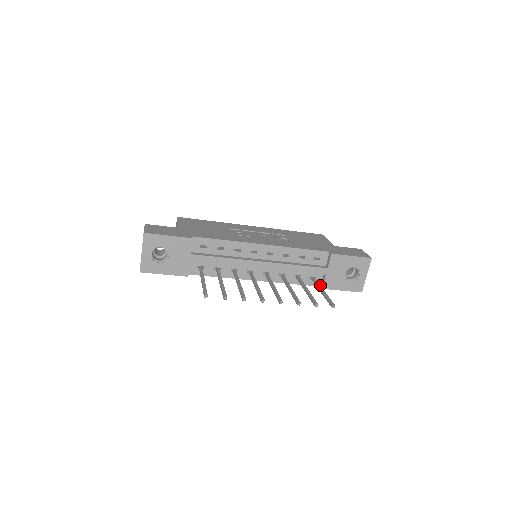
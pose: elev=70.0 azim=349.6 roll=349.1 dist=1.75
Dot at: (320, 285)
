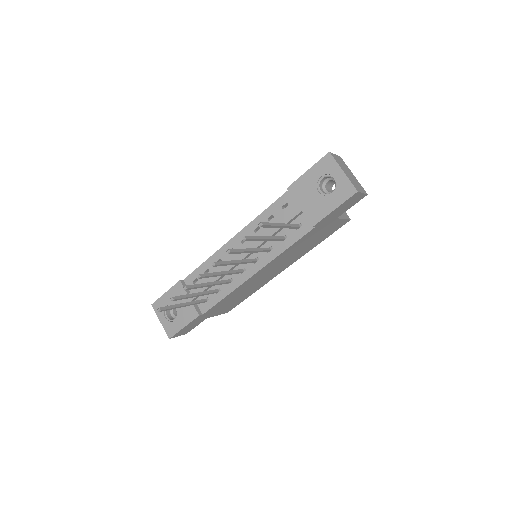
Dot at: occluded
